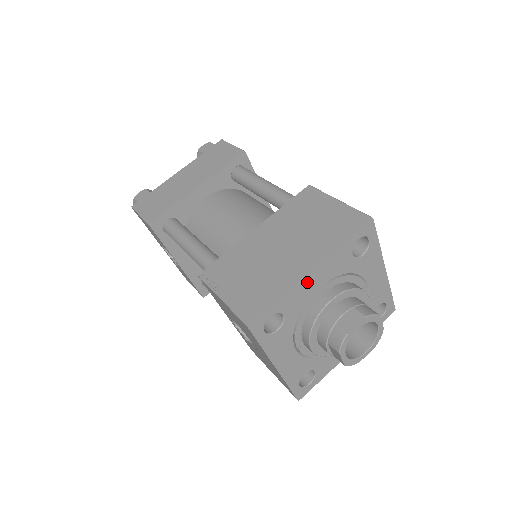
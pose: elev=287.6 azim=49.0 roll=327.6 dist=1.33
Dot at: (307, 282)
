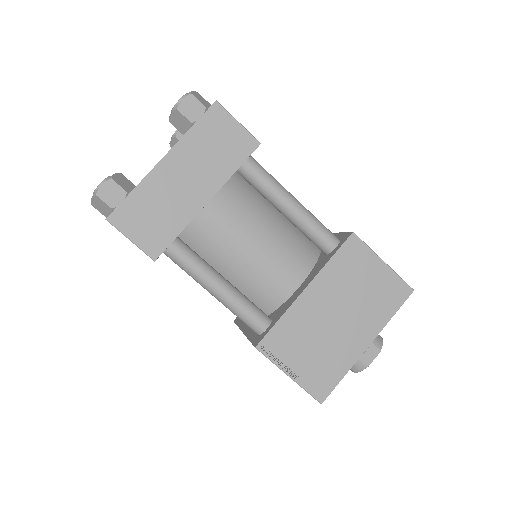
Dot at: occluded
